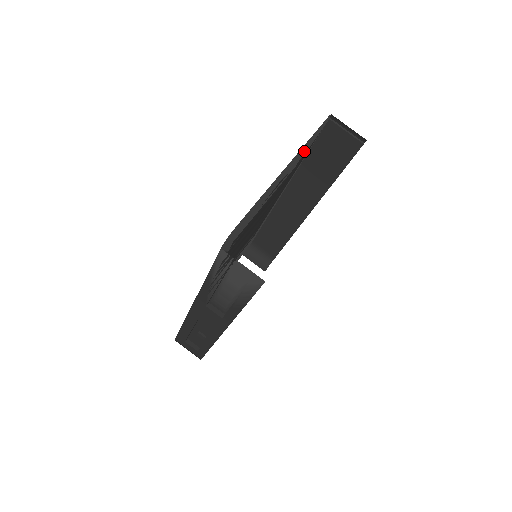
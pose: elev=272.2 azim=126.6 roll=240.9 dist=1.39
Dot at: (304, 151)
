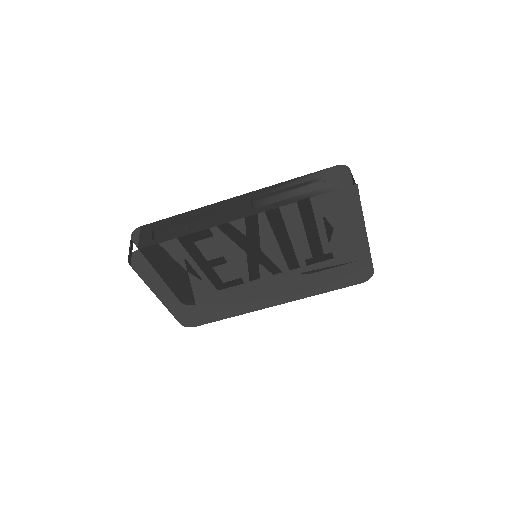
Dot at: occluded
